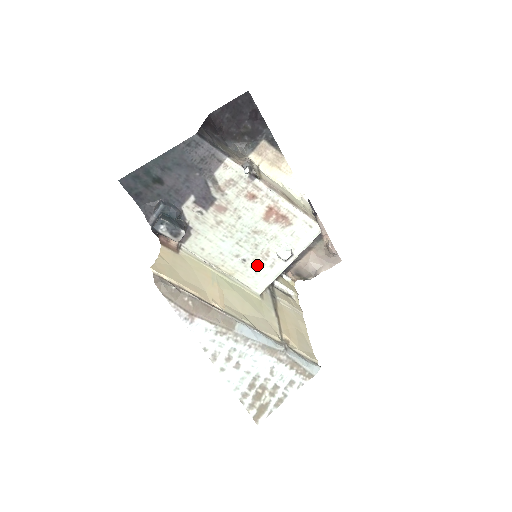
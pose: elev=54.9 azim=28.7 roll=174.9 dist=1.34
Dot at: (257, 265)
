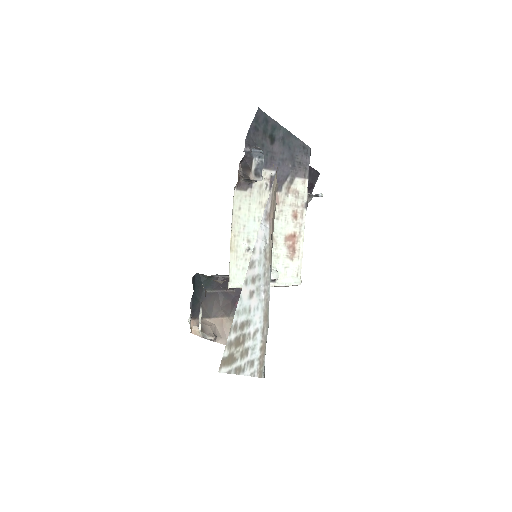
Dot at: occluded
